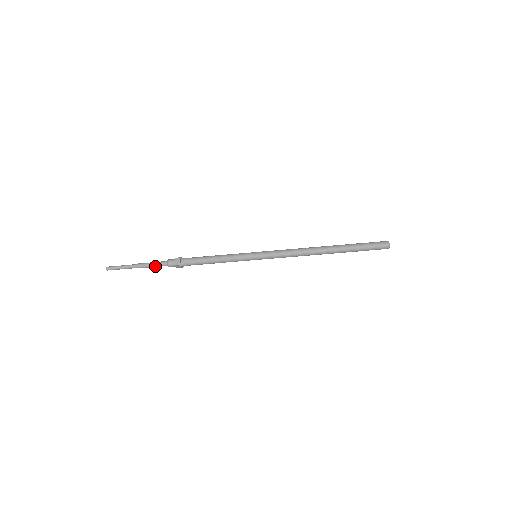
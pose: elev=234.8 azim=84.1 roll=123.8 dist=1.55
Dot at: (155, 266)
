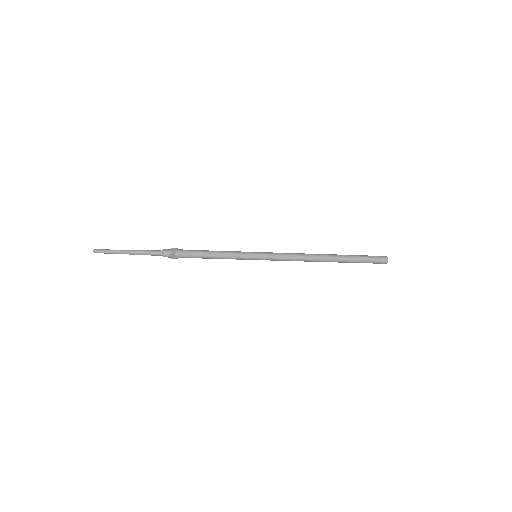
Dot at: (149, 254)
